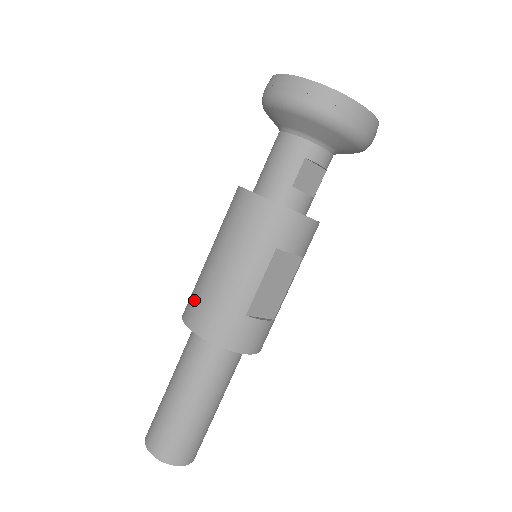
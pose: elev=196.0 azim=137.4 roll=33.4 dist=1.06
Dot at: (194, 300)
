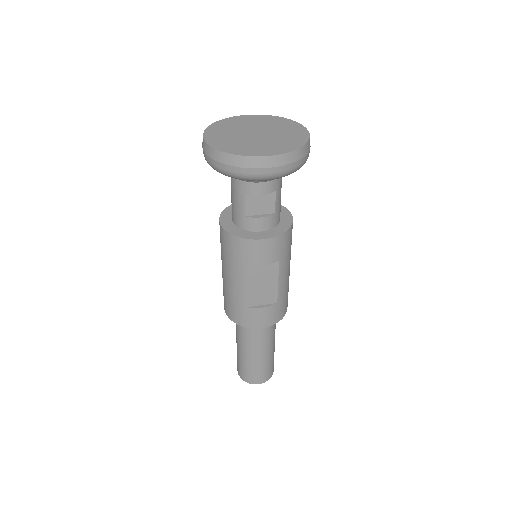
Dot at: occluded
